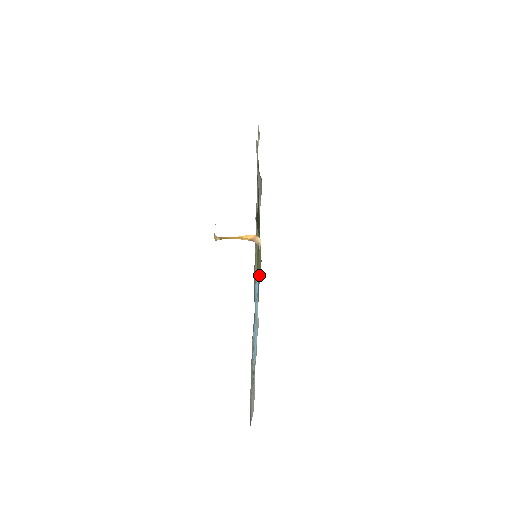
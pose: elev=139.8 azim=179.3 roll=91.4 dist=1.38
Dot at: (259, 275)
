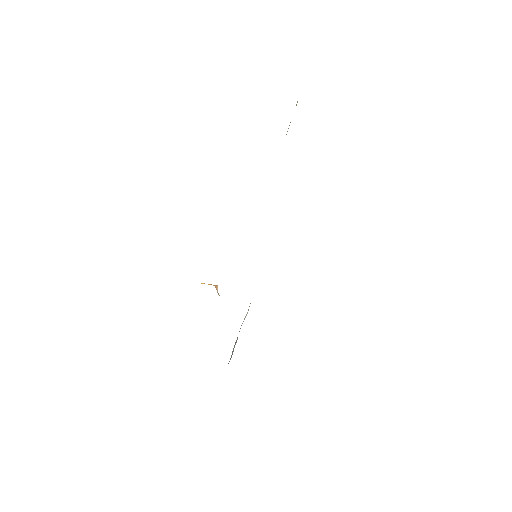
Dot at: occluded
